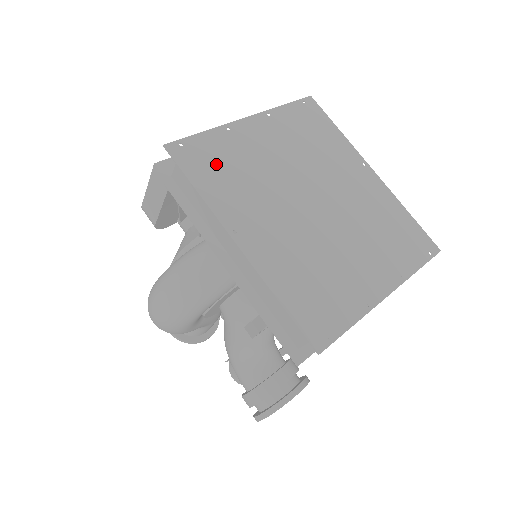
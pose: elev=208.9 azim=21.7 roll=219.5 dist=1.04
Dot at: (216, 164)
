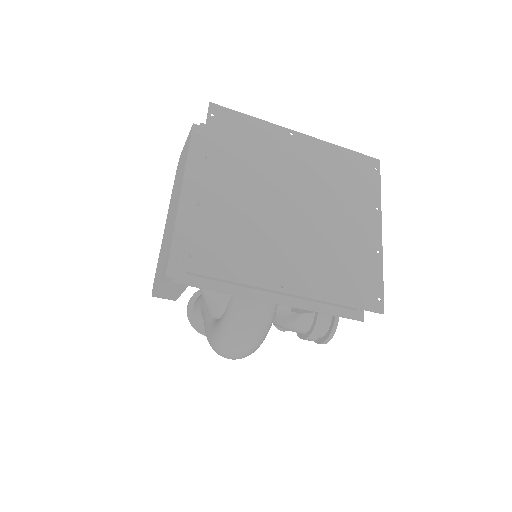
Dot at: (223, 246)
